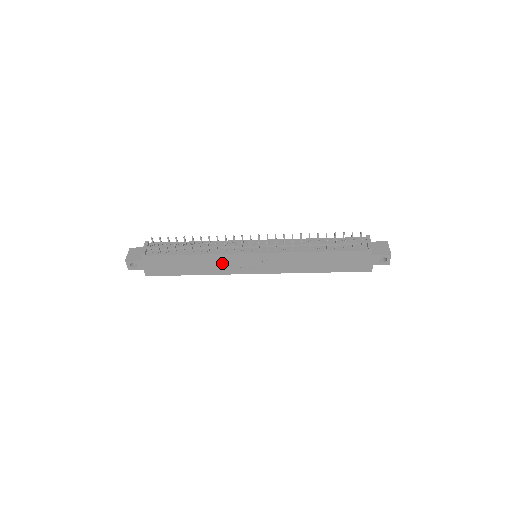
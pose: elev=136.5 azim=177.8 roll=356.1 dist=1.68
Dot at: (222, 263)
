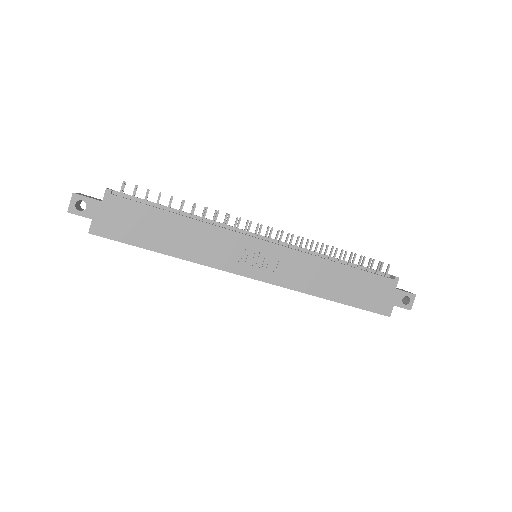
Dot at: (214, 244)
